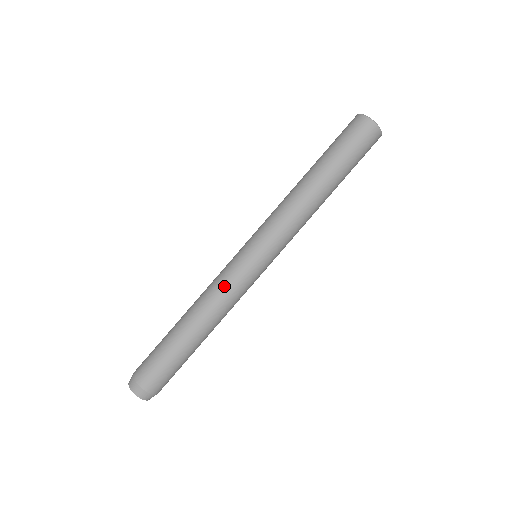
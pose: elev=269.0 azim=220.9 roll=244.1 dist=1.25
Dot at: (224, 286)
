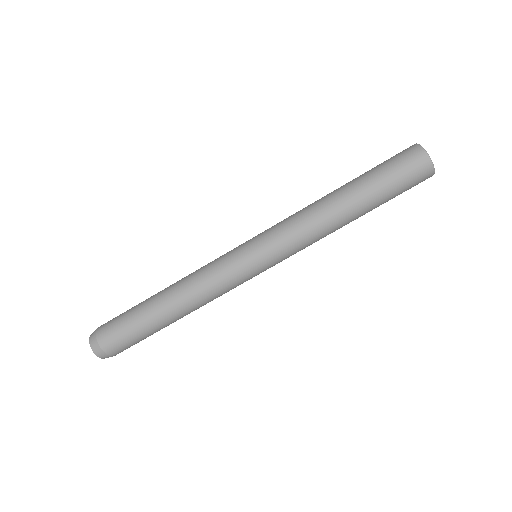
Dot at: (217, 285)
